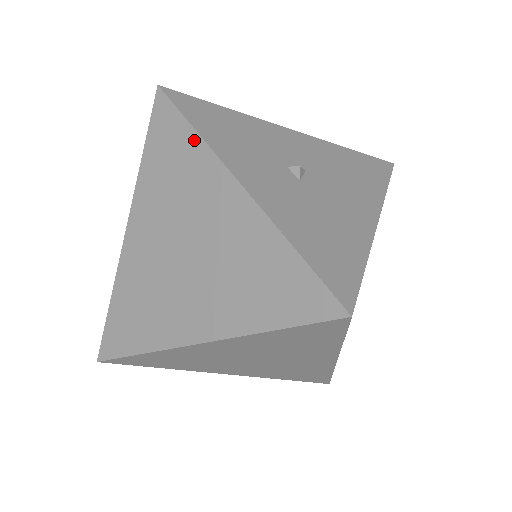
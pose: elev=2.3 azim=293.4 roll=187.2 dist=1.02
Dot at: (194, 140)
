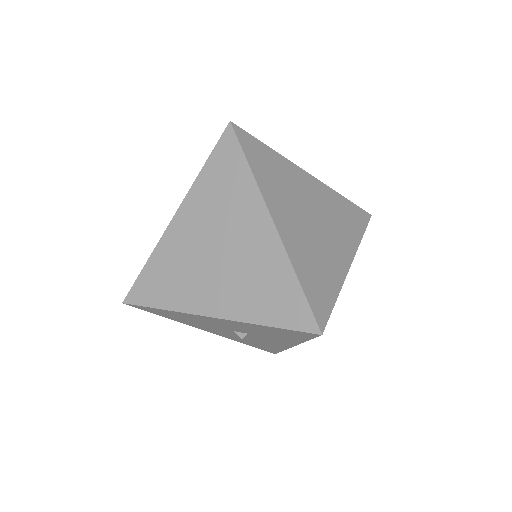
Dot at: occluded
